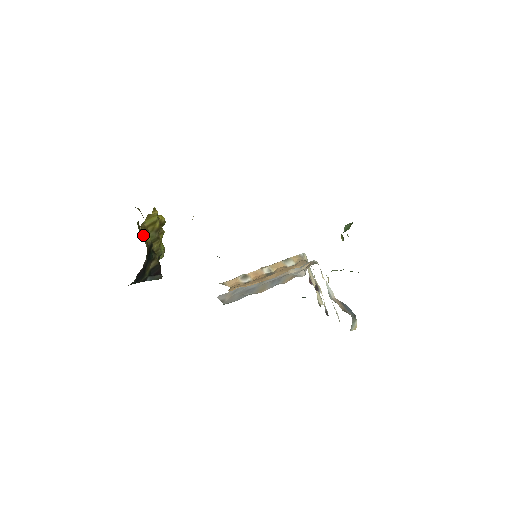
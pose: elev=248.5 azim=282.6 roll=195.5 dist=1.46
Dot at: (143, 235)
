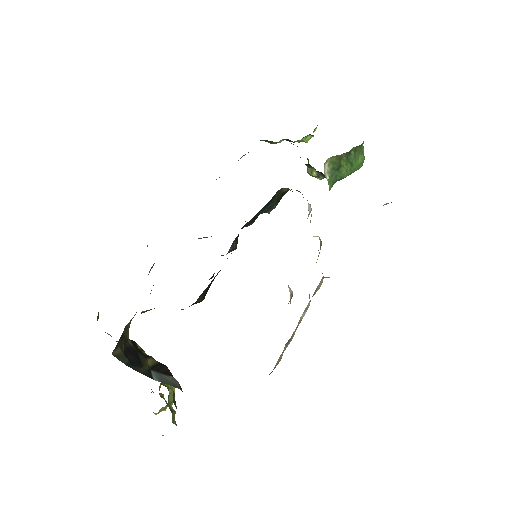
Dot at: occluded
